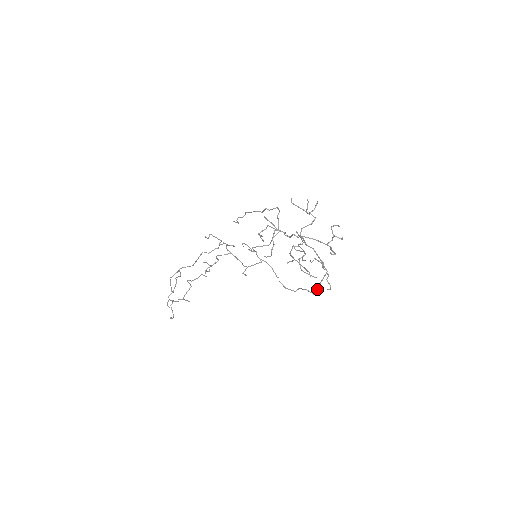
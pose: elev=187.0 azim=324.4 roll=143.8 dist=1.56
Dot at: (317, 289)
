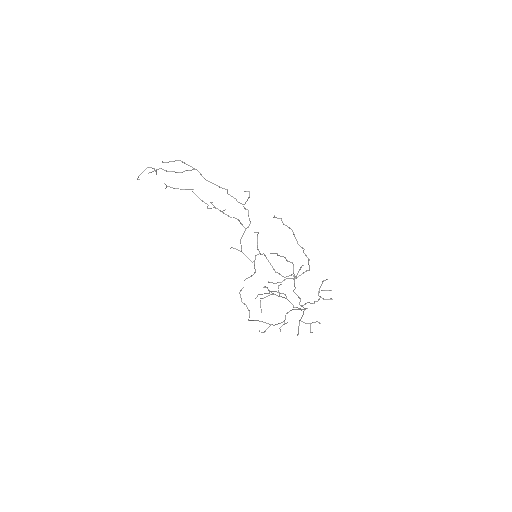
Dot at: occluded
